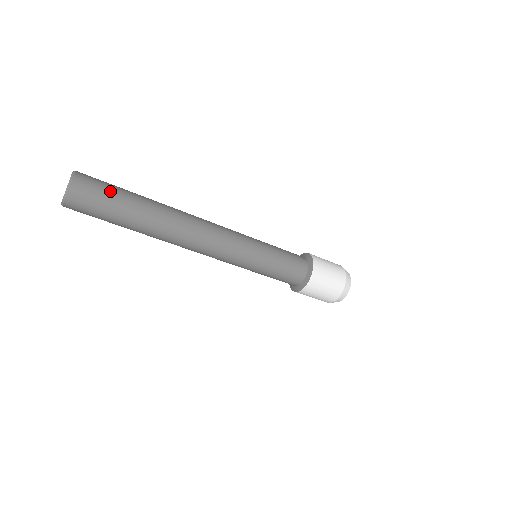
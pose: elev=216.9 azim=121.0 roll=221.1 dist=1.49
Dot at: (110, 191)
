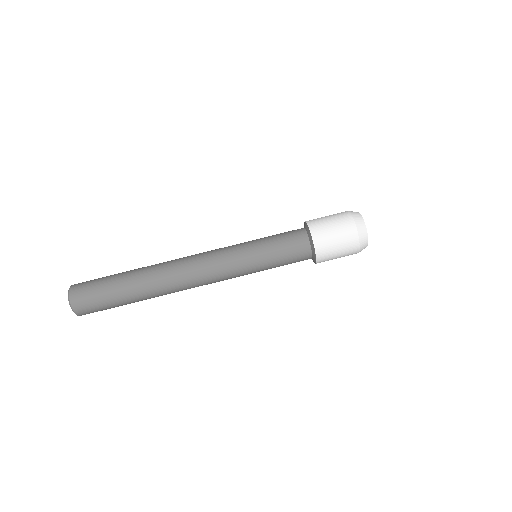
Dot at: (100, 282)
